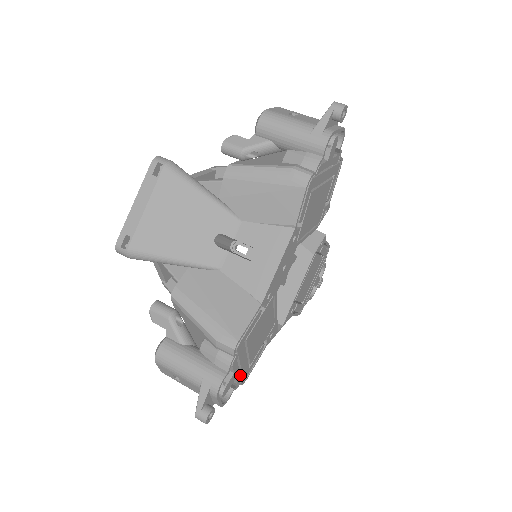
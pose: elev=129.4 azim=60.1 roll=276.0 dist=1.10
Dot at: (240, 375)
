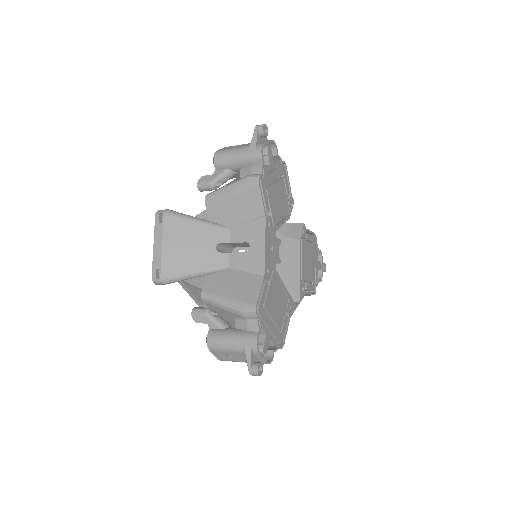
Dot at: (274, 339)
